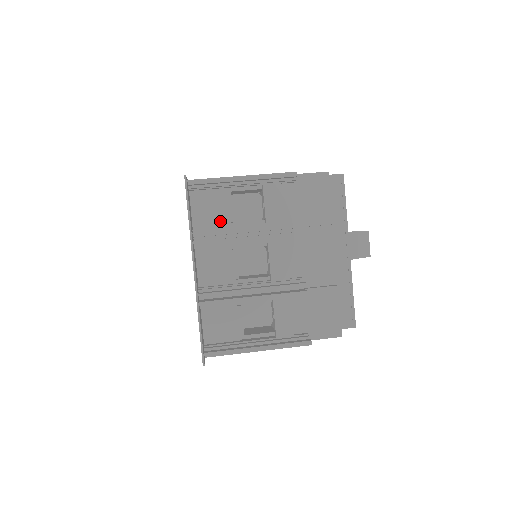
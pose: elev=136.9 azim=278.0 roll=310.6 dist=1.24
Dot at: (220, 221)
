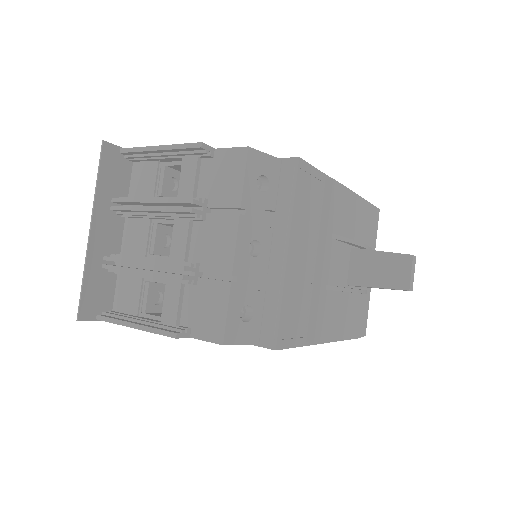
Dot at: (148, 193)
